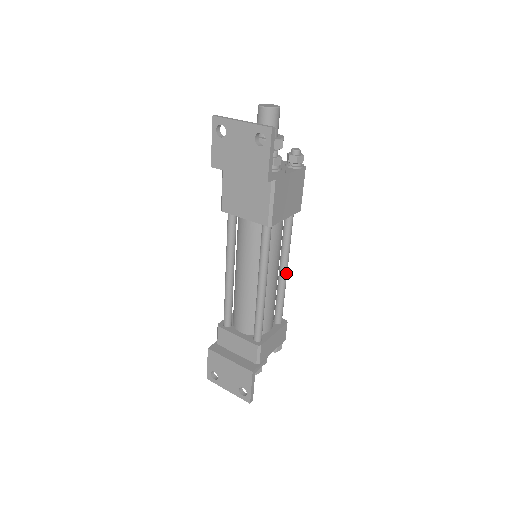
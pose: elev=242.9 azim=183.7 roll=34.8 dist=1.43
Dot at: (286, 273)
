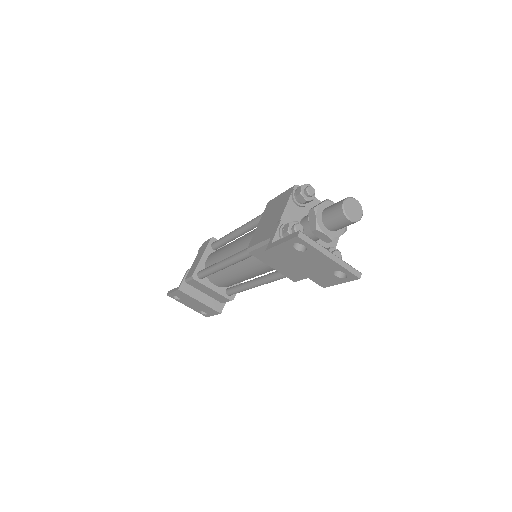
Dot at: occluded
